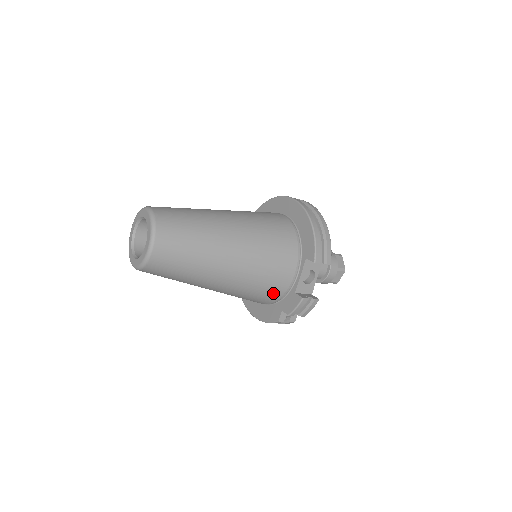
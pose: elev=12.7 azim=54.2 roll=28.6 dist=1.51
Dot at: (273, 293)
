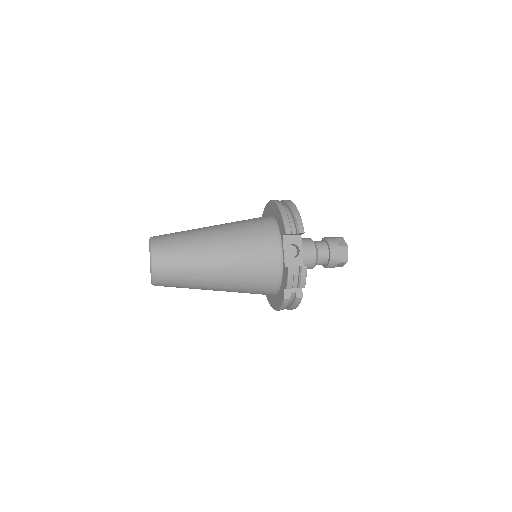
Dot at: (269, 275)
